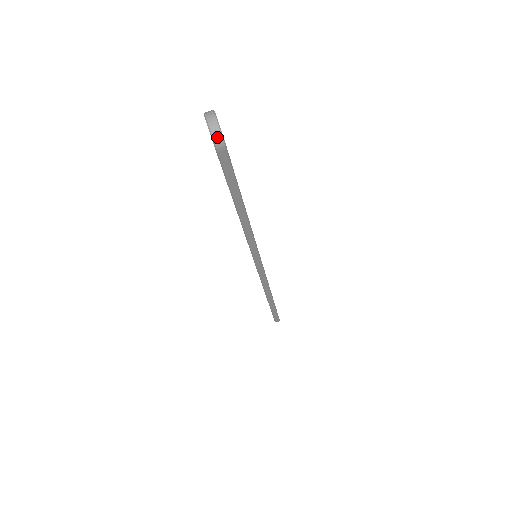
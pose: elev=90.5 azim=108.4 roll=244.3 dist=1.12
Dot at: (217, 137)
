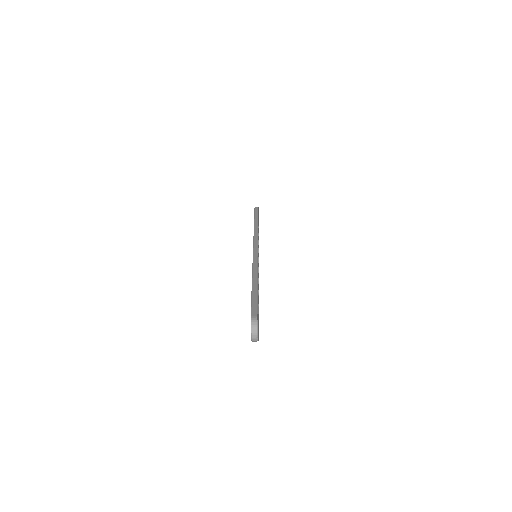
Dot at: (255, 341)
